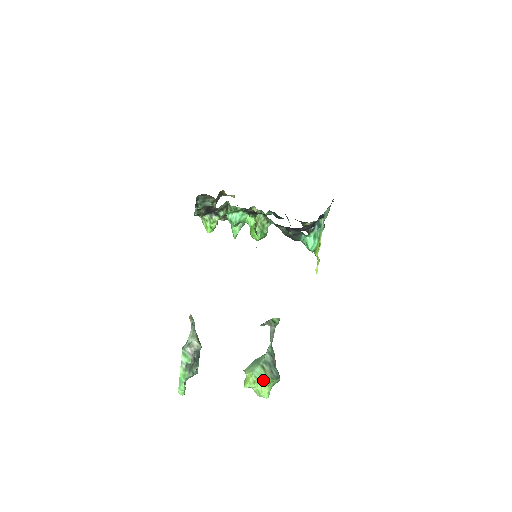
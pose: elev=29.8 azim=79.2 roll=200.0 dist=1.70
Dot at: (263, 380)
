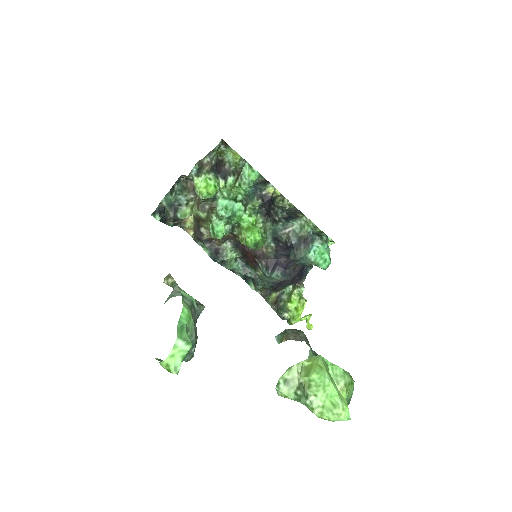
Dot at: (339, 371)
